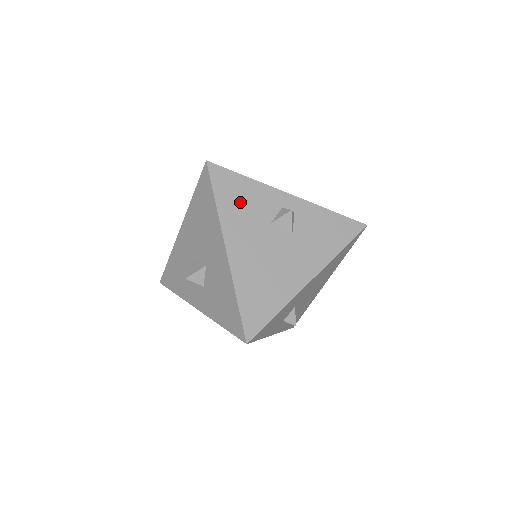
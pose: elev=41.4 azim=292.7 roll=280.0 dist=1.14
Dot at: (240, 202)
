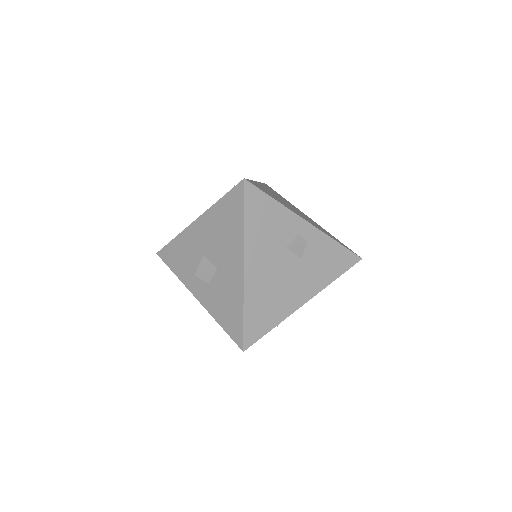
Dot at: (265, 224)
